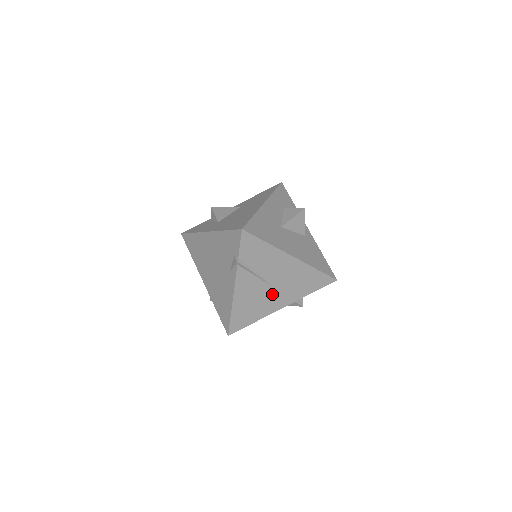
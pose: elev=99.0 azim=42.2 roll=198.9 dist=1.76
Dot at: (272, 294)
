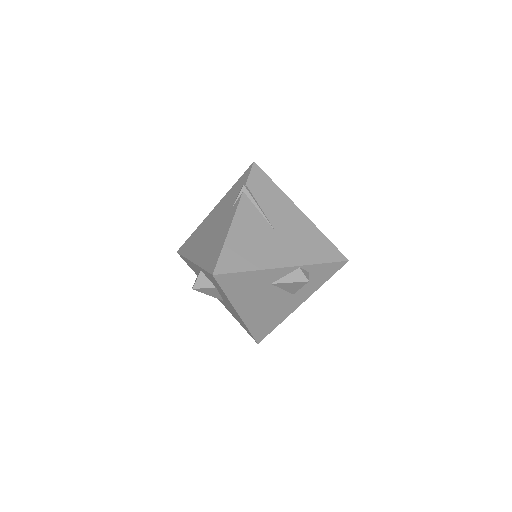
Dot at: (274, 243)
